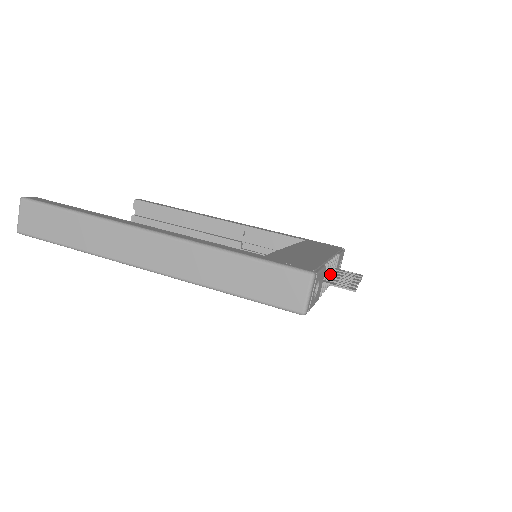
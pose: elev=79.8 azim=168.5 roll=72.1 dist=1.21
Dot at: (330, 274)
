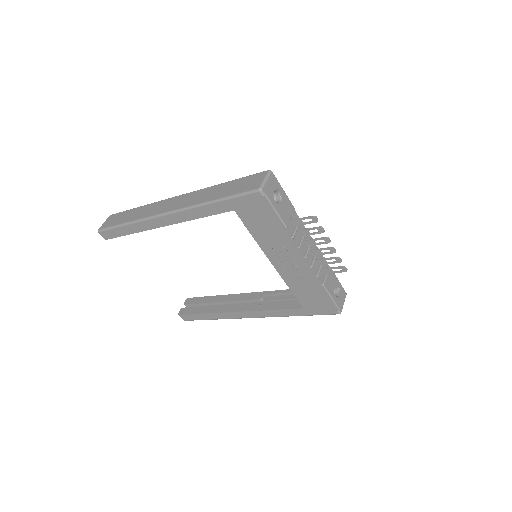
Dot at: (310, 247)
